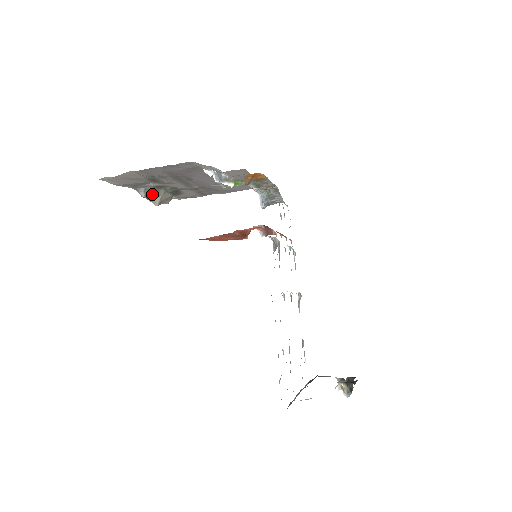
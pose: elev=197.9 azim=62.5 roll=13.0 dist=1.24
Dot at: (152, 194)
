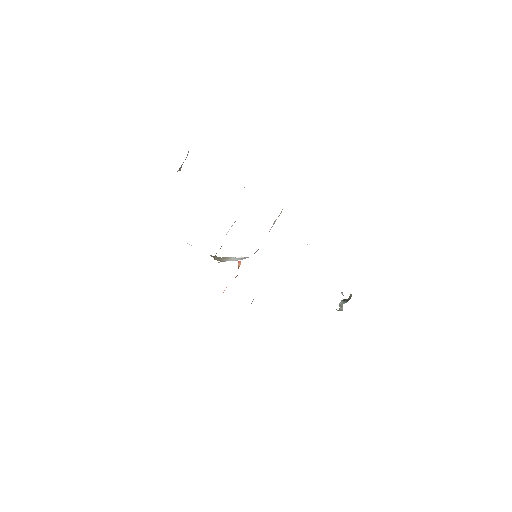
Dot at: occluded
